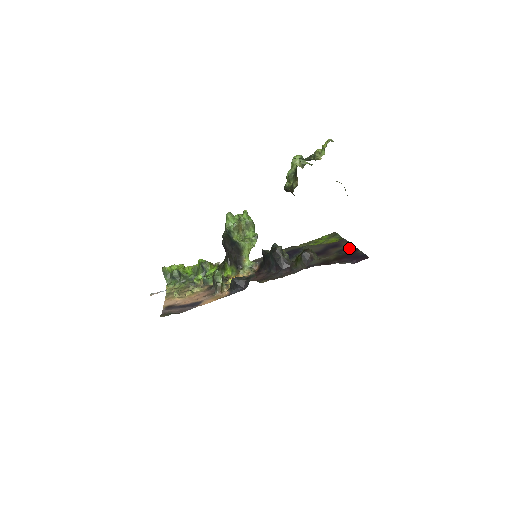
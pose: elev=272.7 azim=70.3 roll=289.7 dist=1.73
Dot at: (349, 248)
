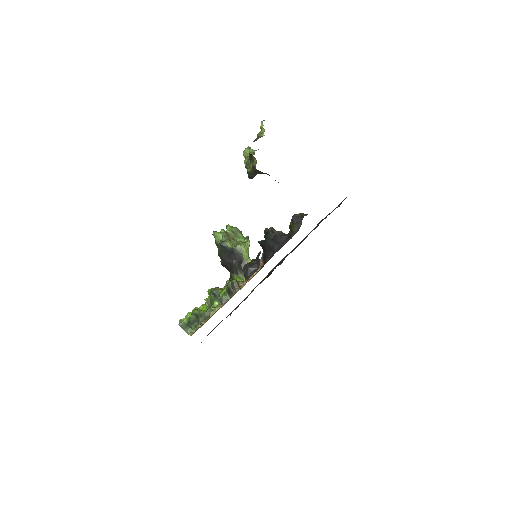
Dot at: occluded
